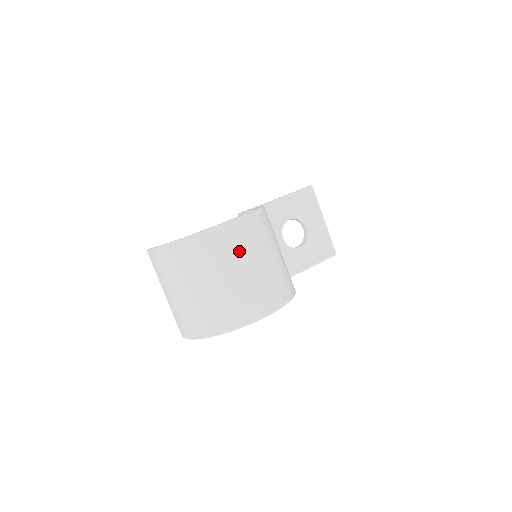
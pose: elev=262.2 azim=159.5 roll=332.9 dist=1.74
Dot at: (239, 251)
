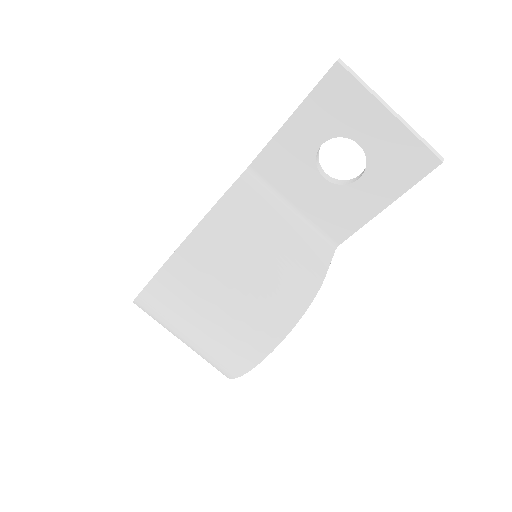
Dot at: (175, 316)
